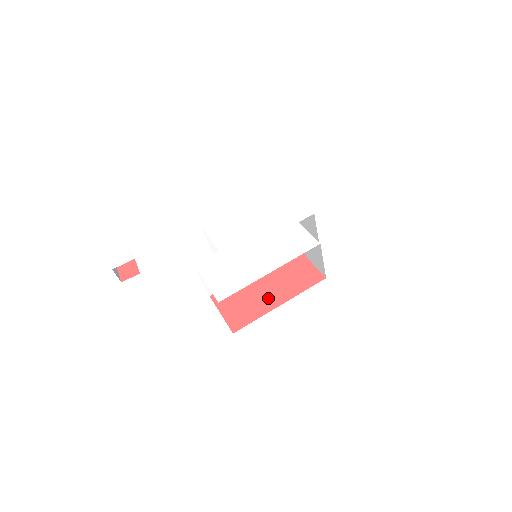
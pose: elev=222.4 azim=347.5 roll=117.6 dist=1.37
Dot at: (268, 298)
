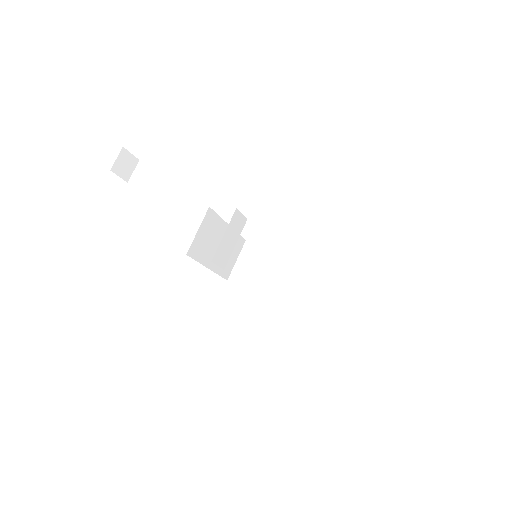
Dot at: occluded
